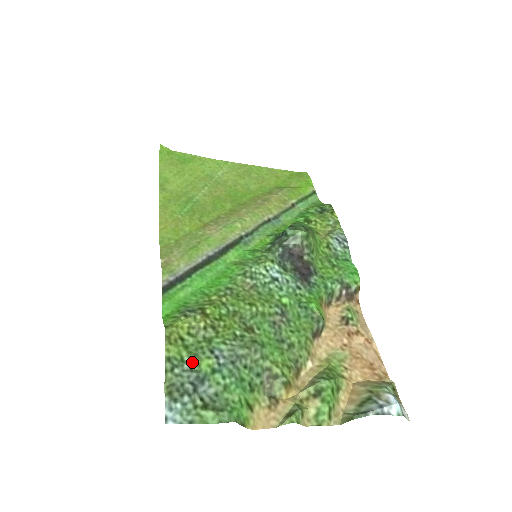
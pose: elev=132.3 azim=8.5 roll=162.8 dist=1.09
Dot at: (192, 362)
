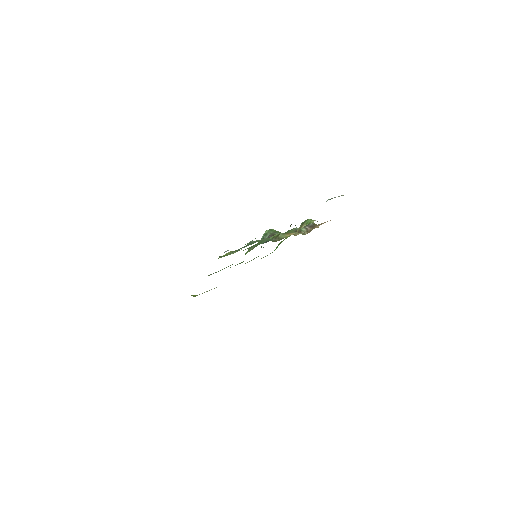
Dot at: occluded
